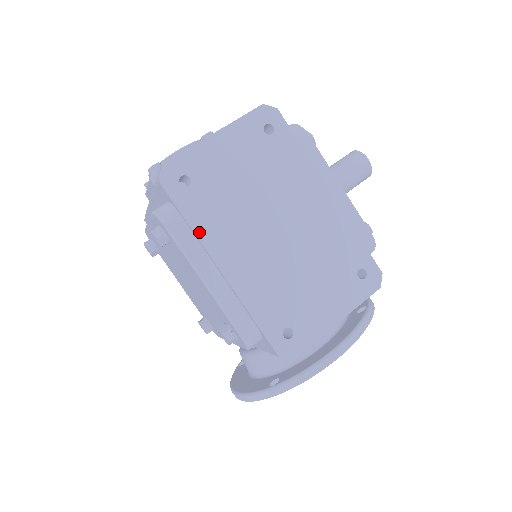
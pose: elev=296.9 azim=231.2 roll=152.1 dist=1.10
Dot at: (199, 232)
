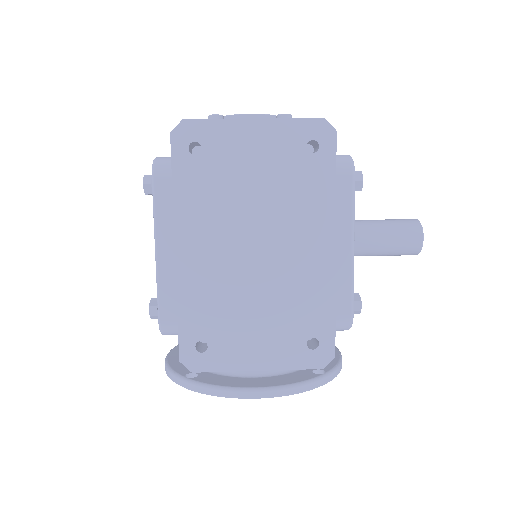
Dot at: (178, 203)
